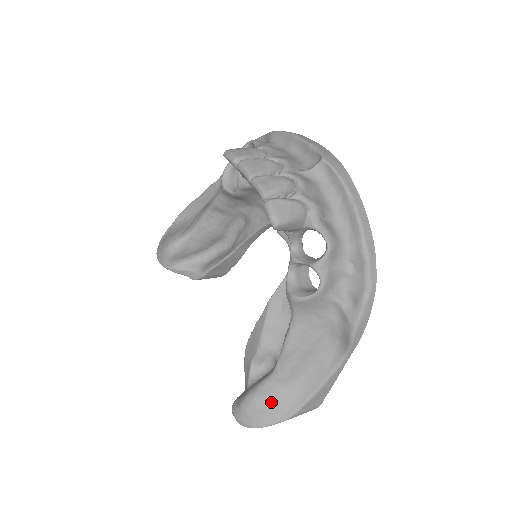
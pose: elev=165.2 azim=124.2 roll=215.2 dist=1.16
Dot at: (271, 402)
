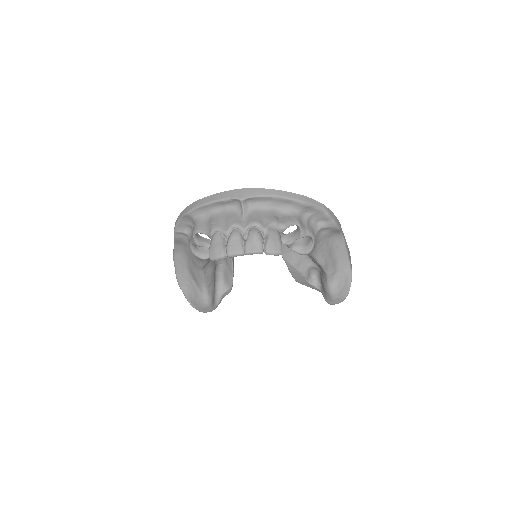
Dot at: (341, 283)
